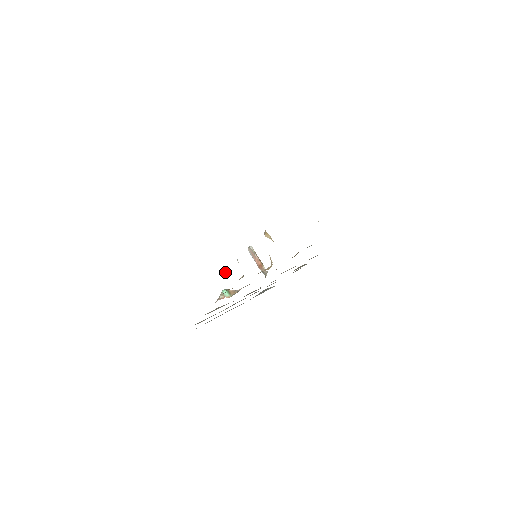
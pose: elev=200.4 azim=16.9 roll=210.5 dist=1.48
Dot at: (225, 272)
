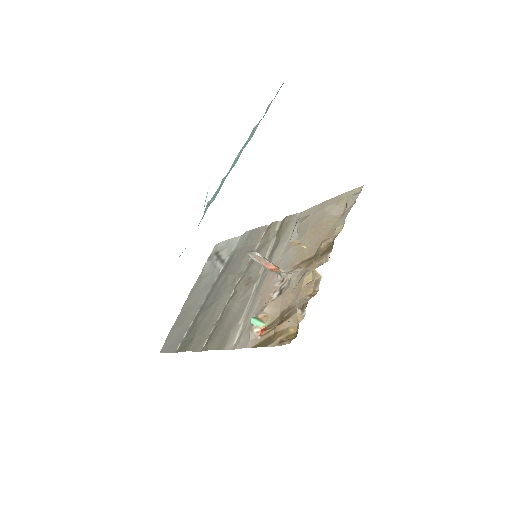
Dot at: (289, 321)
